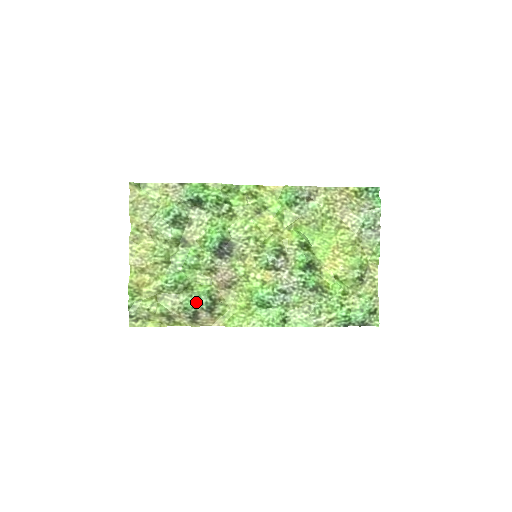
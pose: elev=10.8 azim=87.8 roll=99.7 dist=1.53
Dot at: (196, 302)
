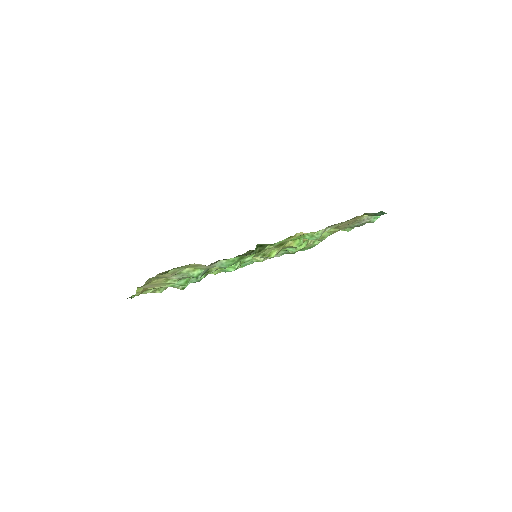
Dot at: occluded
